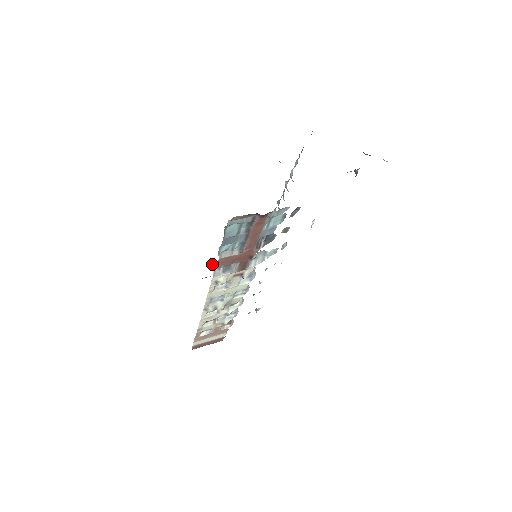
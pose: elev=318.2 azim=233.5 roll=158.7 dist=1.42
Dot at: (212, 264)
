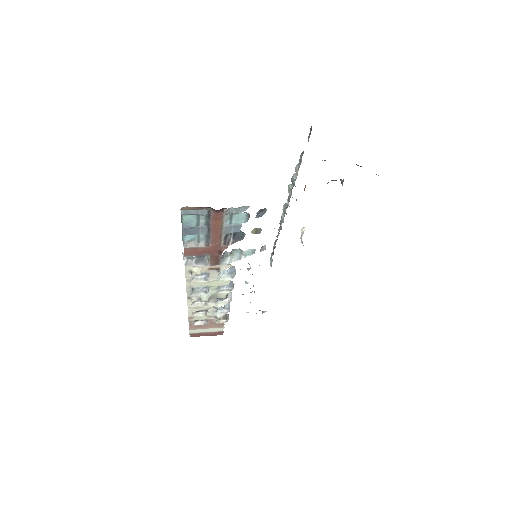
Dot at: (183, 253)
